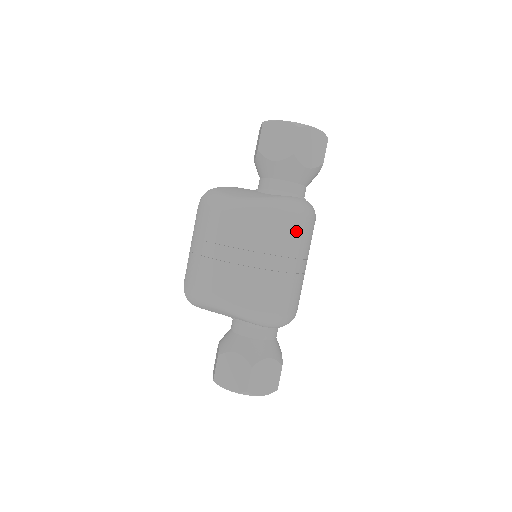
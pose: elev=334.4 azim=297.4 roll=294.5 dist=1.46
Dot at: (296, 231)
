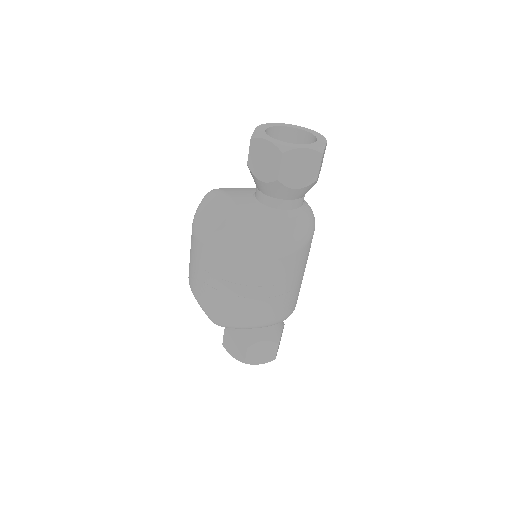
Dot at: occluded
